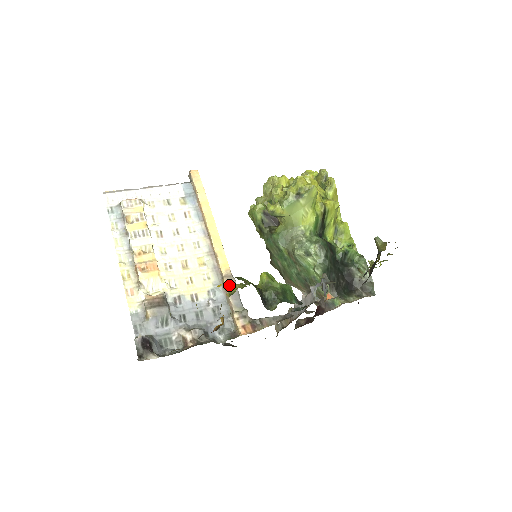
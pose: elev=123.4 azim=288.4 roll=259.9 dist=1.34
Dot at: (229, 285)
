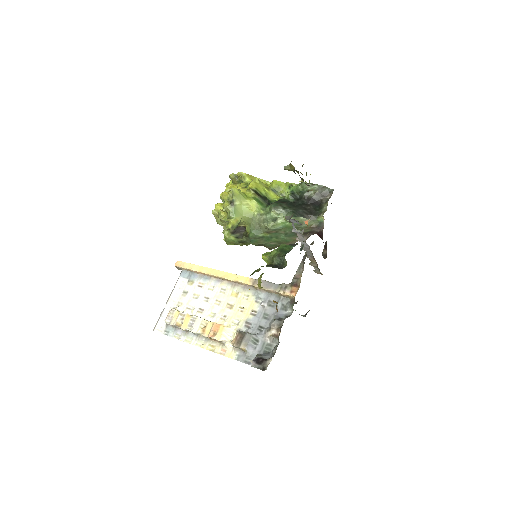
Dot at: occluded
